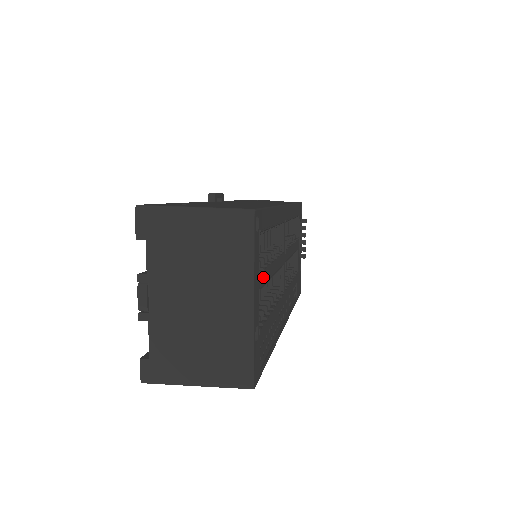
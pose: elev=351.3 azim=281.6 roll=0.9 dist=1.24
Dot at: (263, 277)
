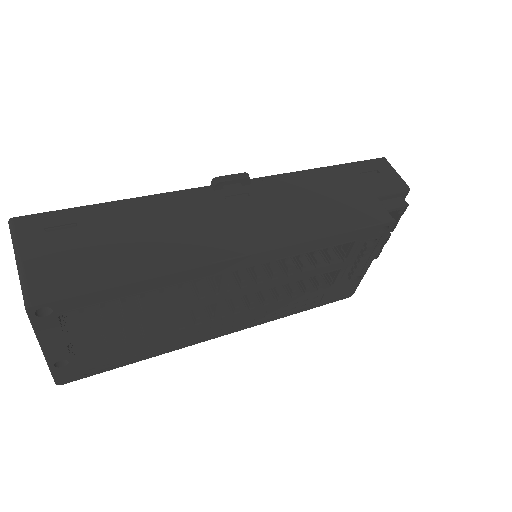
Dot at: (87, 332)
